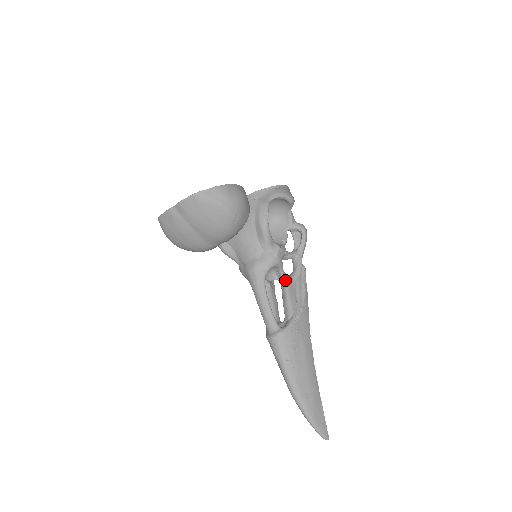
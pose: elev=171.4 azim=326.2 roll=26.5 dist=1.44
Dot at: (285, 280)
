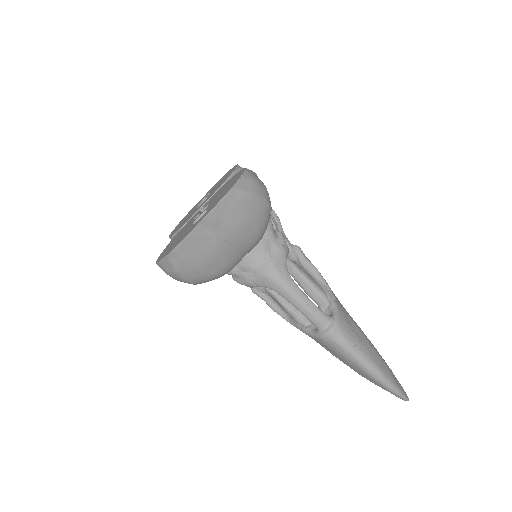
Dot at: (296, 267)
